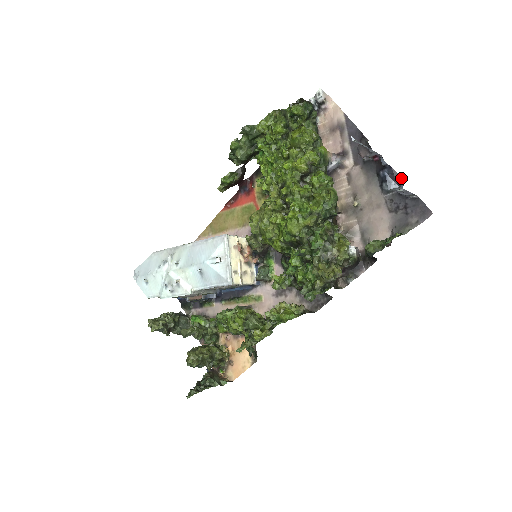
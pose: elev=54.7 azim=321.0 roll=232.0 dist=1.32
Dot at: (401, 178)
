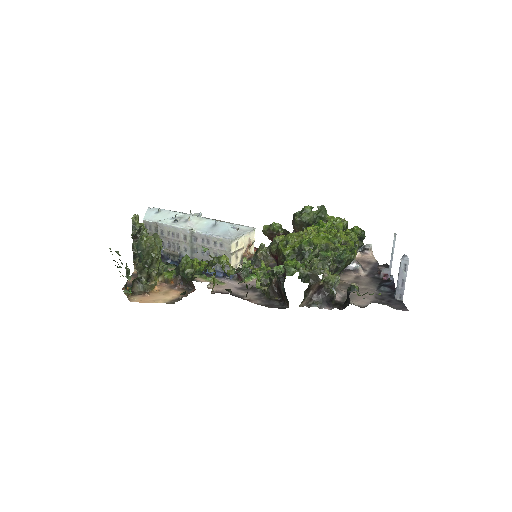
Dot at: occluded
